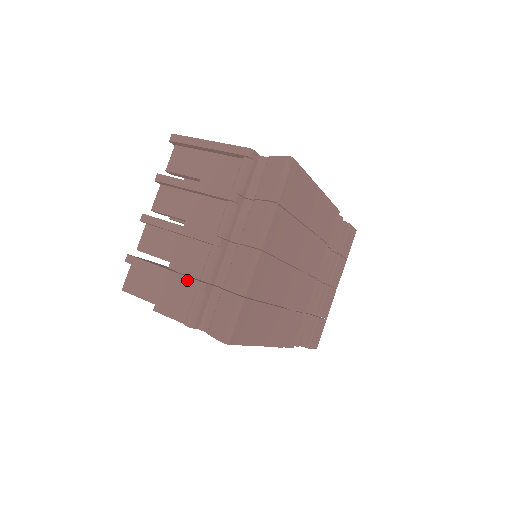
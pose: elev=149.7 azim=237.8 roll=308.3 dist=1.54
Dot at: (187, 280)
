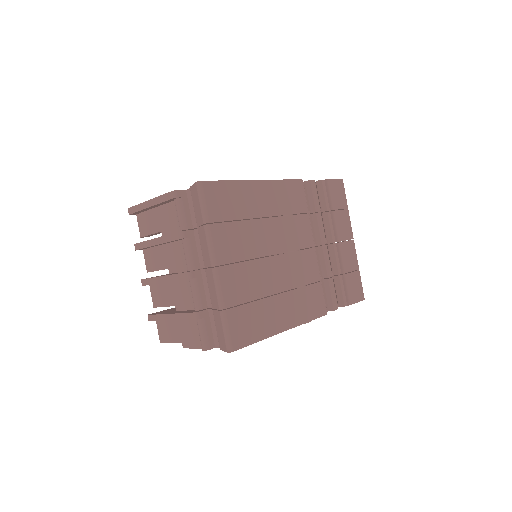
Dot at: (186, 316)
